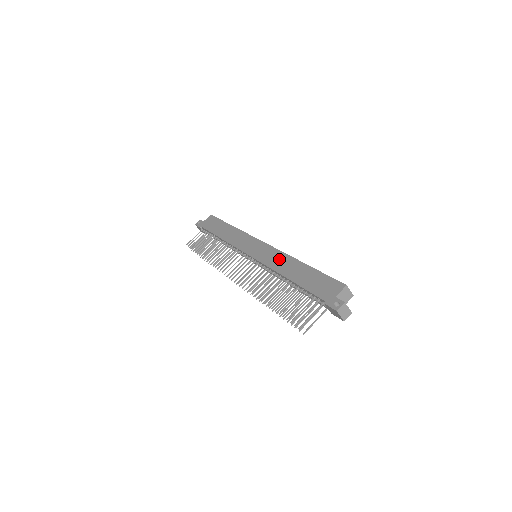
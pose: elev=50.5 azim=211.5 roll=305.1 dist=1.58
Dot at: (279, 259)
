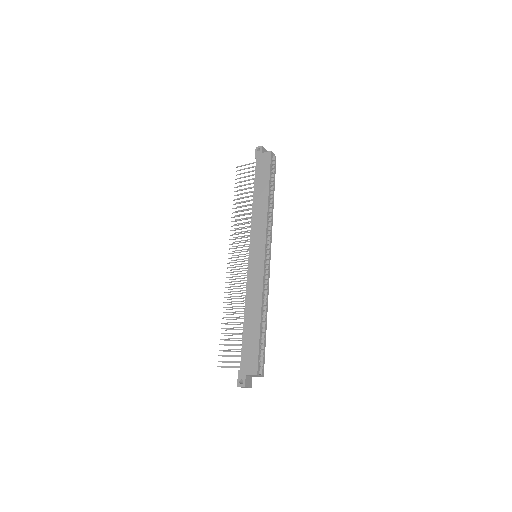
Dot at: (255, 290)
